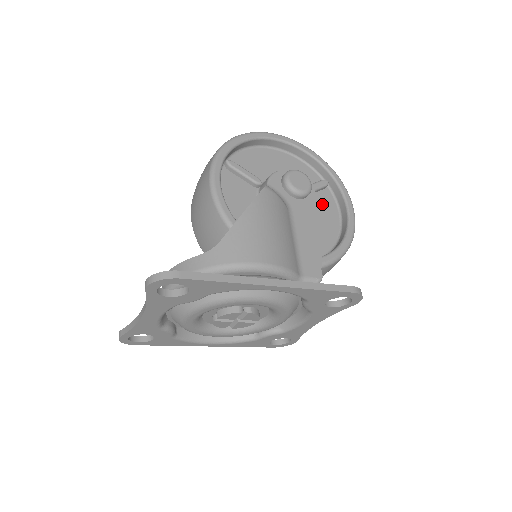
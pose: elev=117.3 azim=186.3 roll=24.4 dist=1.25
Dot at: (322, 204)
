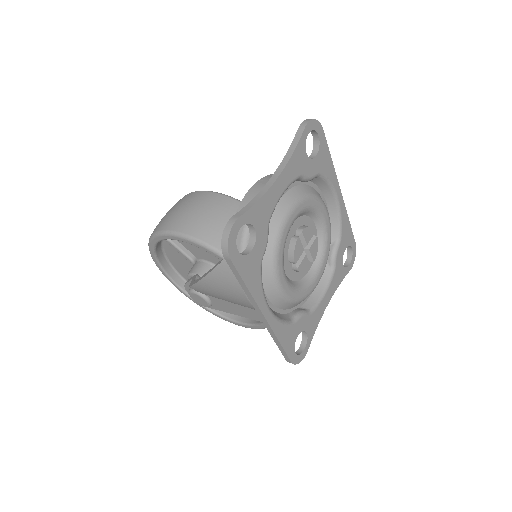
Dot at: occluded
